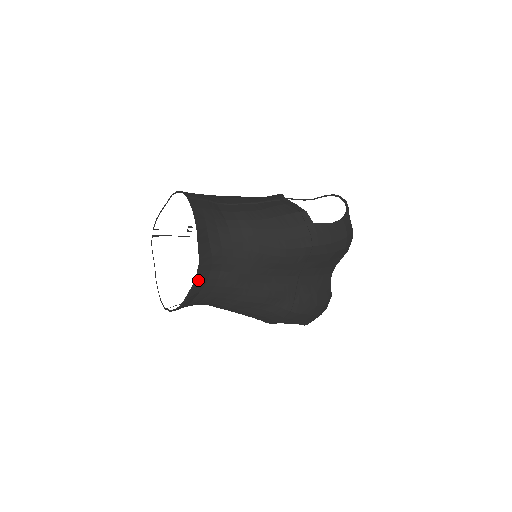
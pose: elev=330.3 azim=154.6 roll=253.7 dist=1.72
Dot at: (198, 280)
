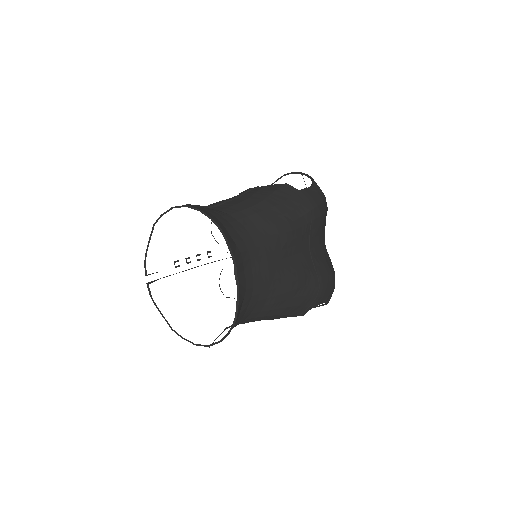
Dot at: (240, 284)
